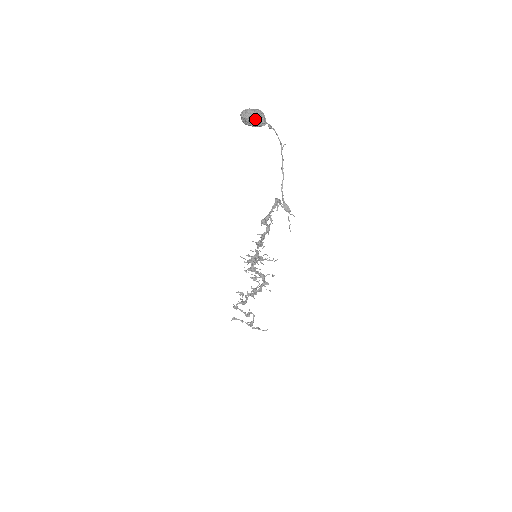
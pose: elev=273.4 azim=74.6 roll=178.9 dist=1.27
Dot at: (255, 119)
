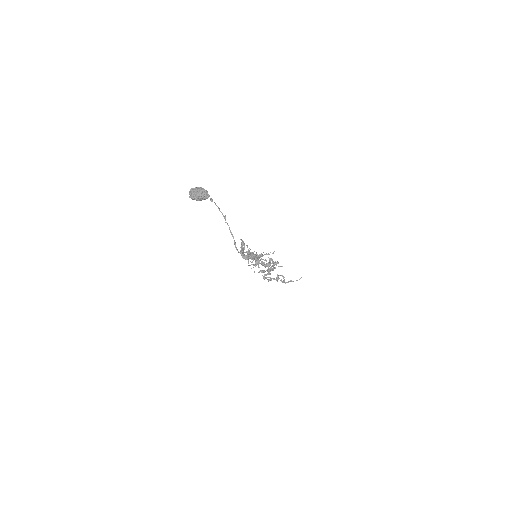
Dot at: (199, 198)
